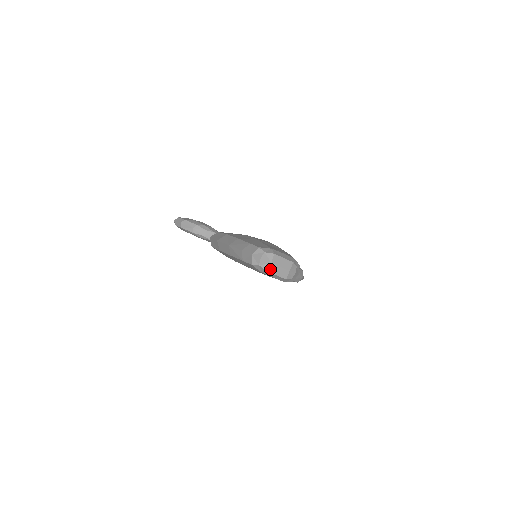
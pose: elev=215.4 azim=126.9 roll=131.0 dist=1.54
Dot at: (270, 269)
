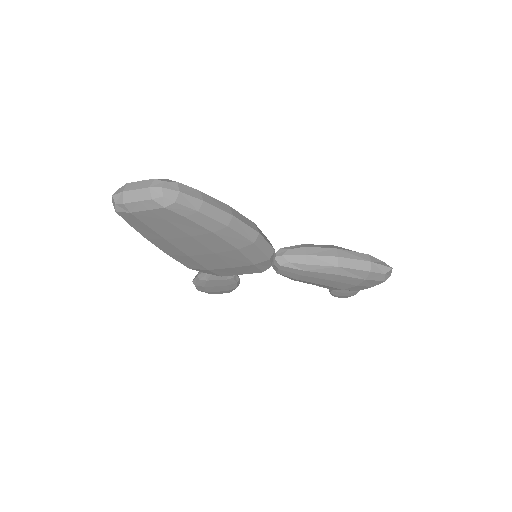
Dot at: (126, 199)
